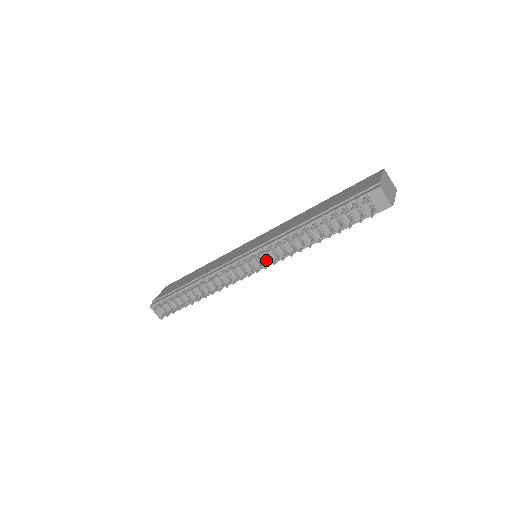
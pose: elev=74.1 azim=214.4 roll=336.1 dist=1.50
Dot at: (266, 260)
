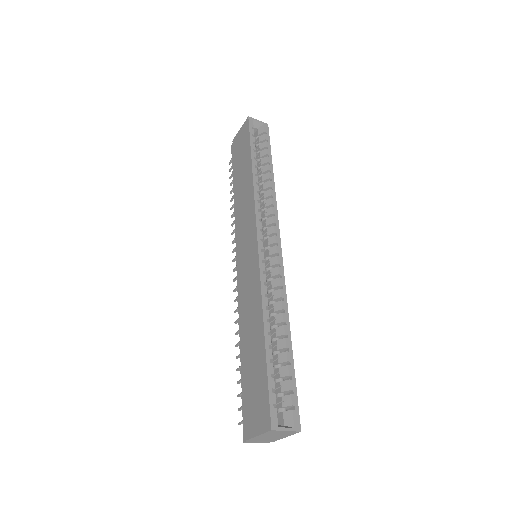
Dot at: occluded
